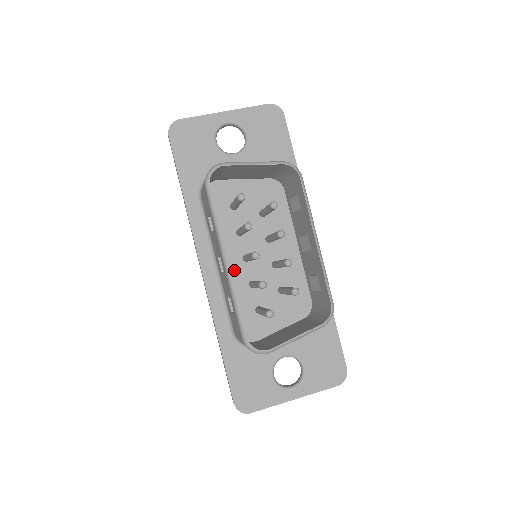
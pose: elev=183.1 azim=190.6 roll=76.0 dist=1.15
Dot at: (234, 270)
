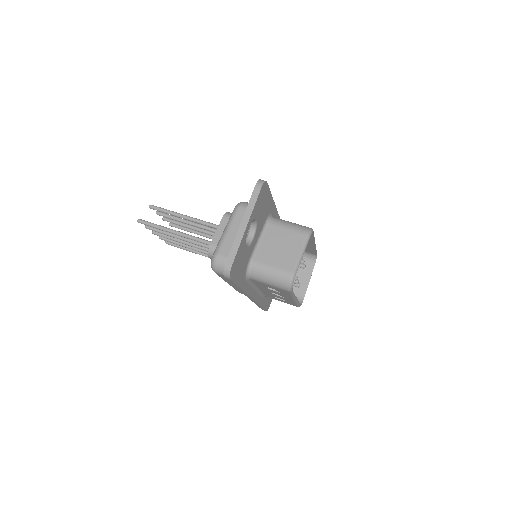
Dot at: occluded
